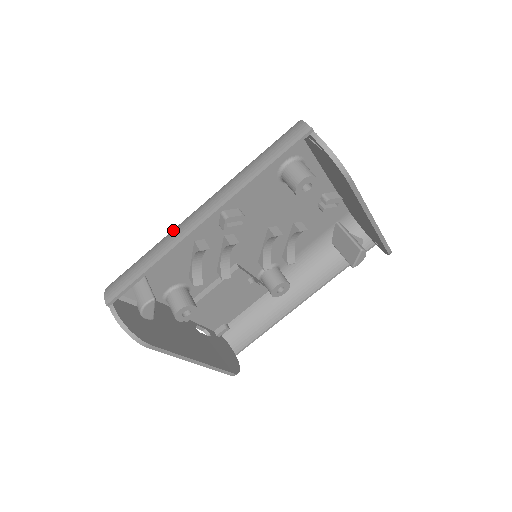
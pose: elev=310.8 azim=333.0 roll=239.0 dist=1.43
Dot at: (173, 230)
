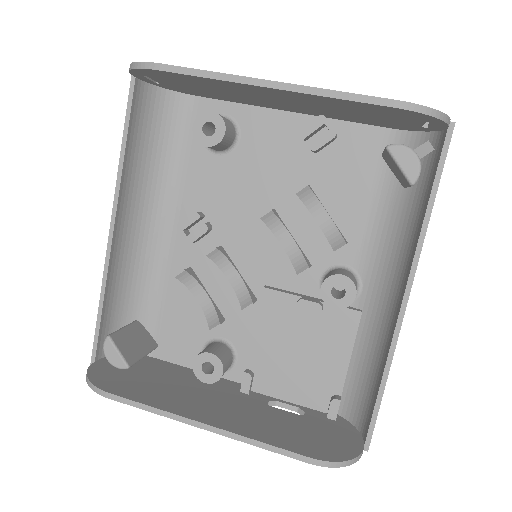
Dot at: (127, 263)
